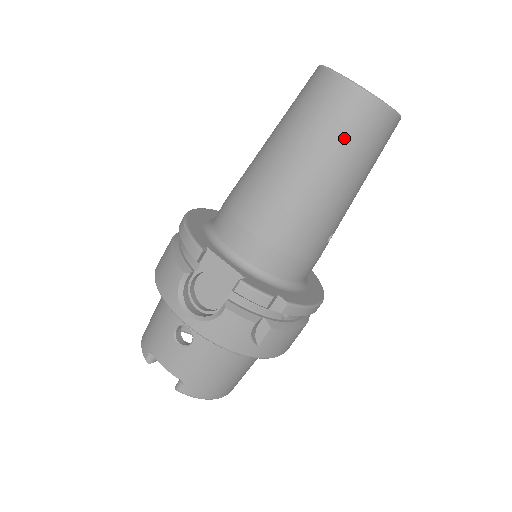
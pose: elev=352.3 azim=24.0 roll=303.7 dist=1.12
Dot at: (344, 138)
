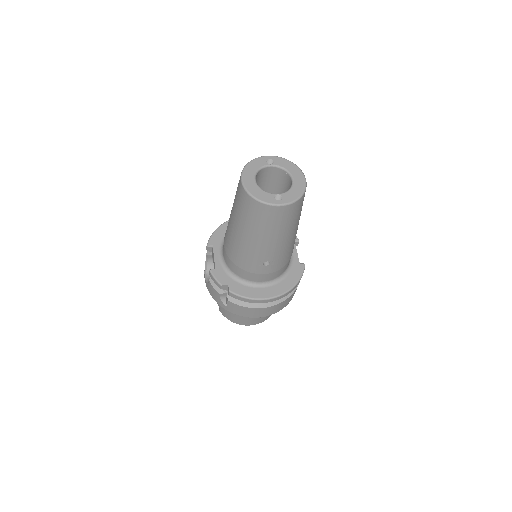
Dot at: (242, 213)
